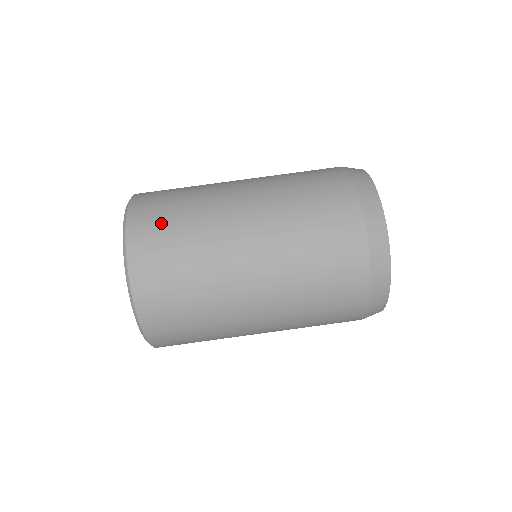
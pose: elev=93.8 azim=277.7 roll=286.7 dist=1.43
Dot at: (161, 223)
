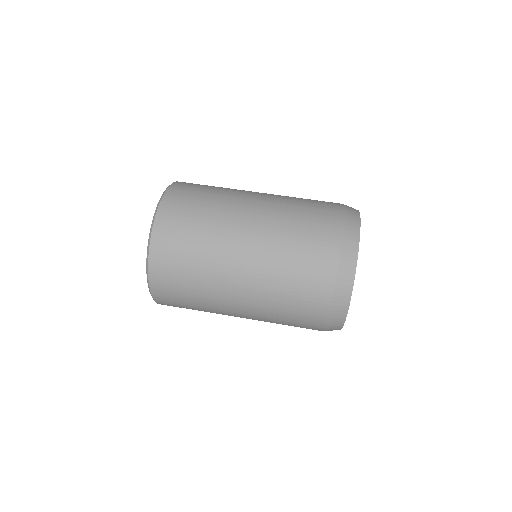
Dot at: (185, 212)
